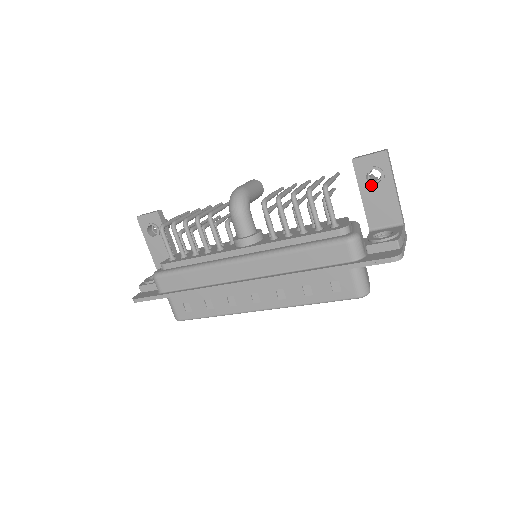
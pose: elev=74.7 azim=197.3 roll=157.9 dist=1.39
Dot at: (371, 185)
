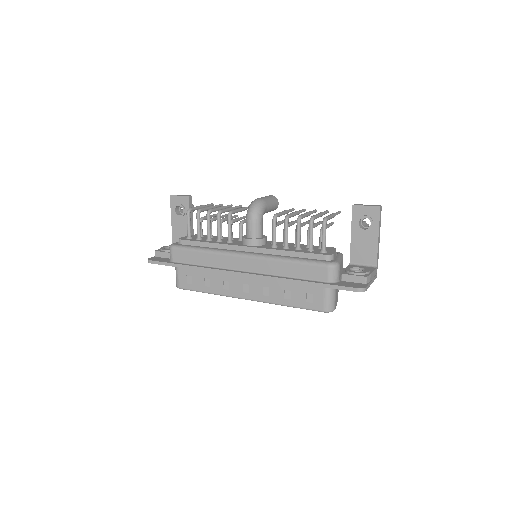
Dot at: (361, 229)
